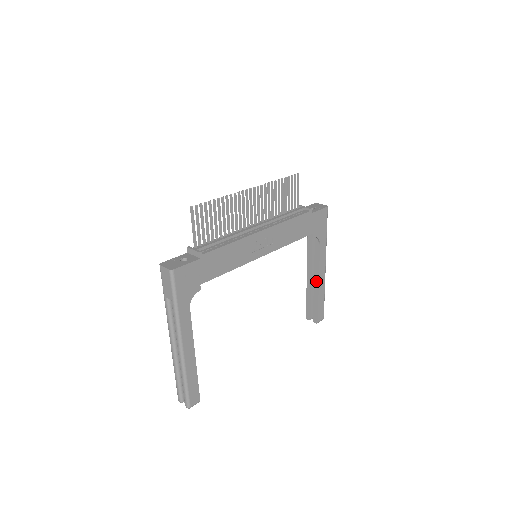
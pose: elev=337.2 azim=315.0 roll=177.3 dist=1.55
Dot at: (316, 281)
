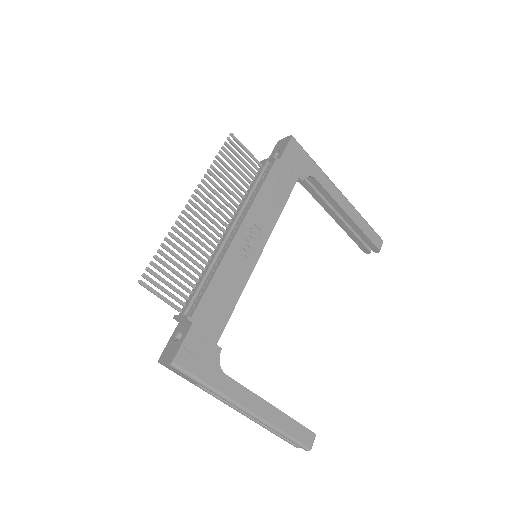
Dot at: (344, 216)
